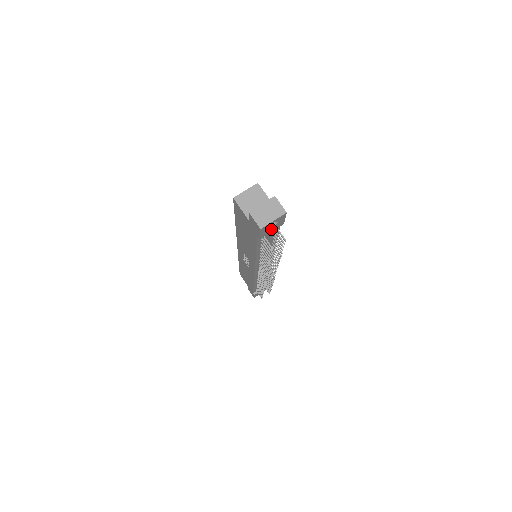
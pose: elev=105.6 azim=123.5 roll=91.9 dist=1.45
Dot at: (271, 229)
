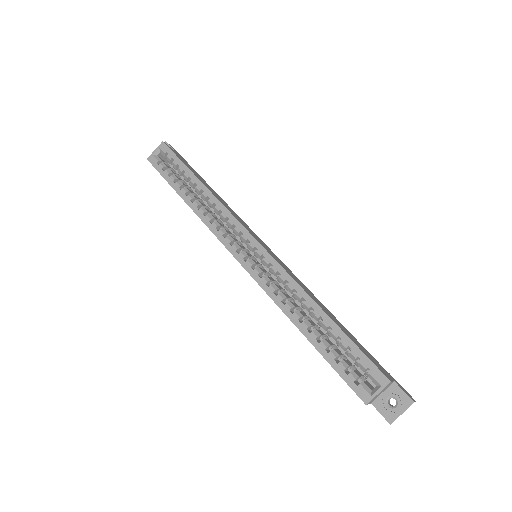
Dot at: occluded
